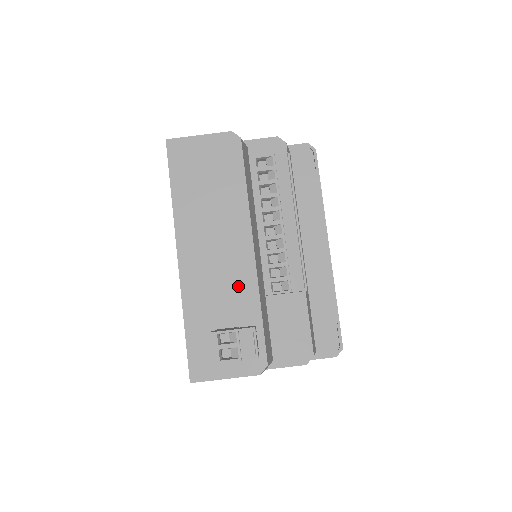
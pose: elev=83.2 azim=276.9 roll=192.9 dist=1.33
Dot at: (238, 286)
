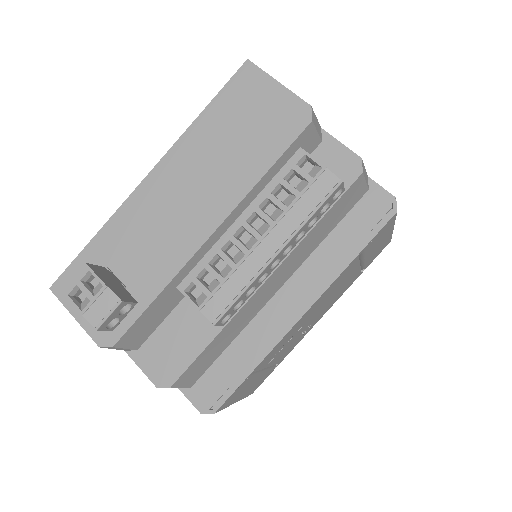
Dot at: (163, 253)
